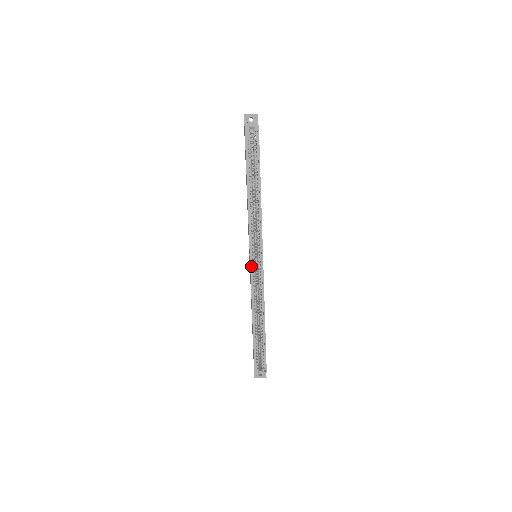
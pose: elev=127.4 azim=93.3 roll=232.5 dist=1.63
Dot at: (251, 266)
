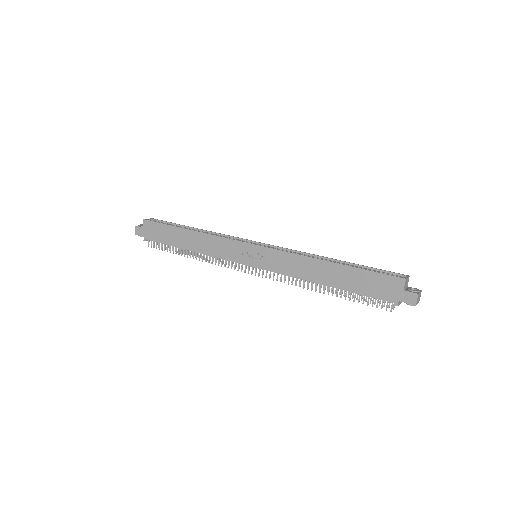
Dot at: (261, 246)
